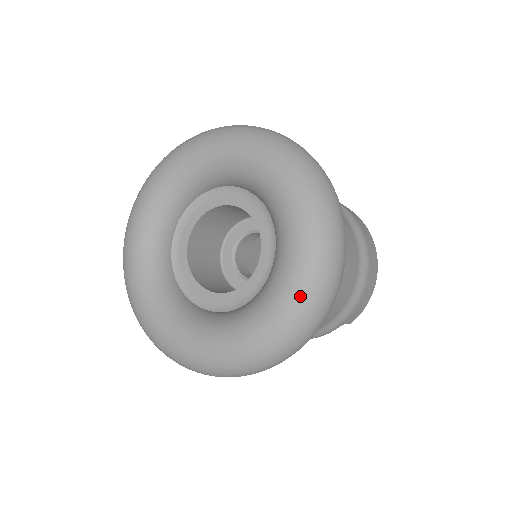
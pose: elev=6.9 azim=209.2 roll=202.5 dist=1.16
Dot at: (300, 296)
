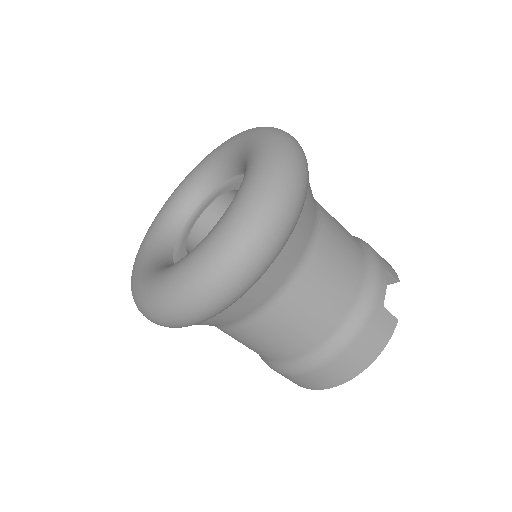
Dot at: (261, 131)
